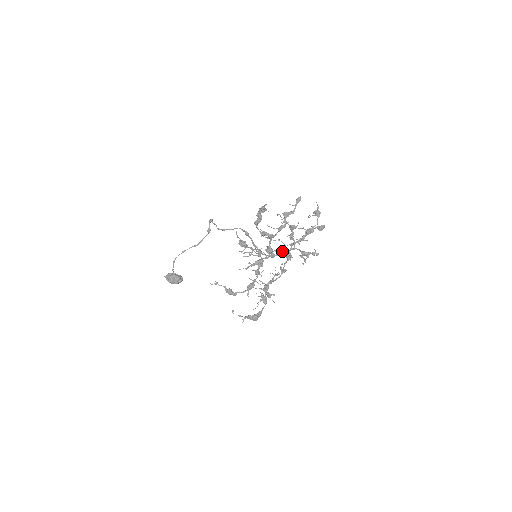
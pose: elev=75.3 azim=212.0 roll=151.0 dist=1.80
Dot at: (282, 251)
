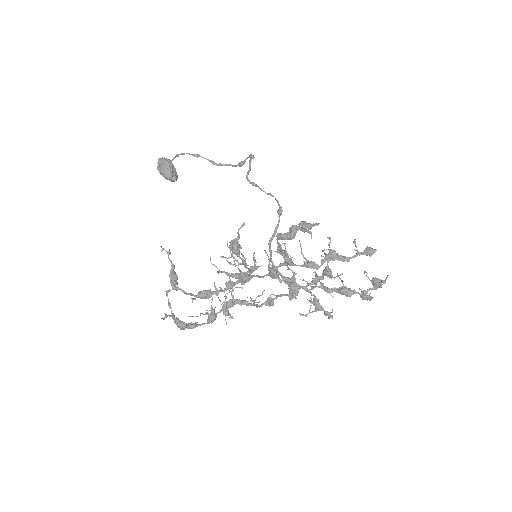
Dot at: (292, 278)
